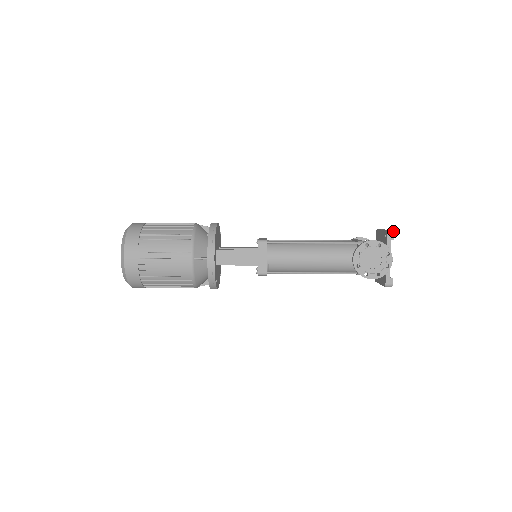
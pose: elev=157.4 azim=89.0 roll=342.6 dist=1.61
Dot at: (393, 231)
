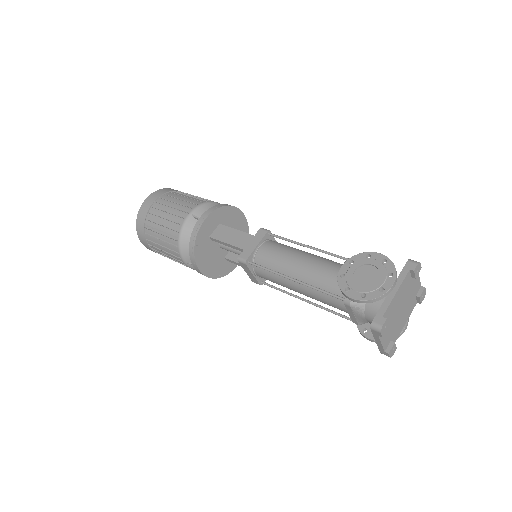
Dot at: occluded
